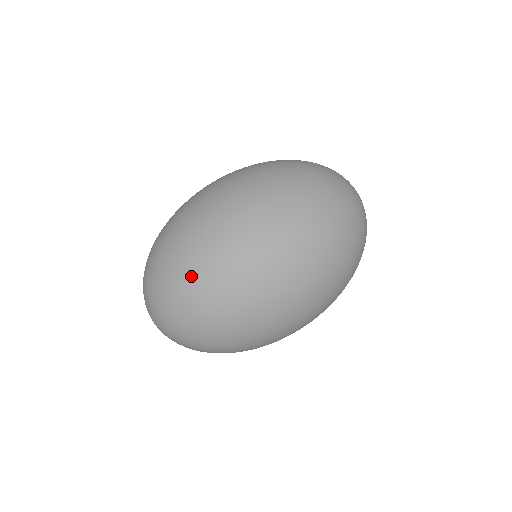
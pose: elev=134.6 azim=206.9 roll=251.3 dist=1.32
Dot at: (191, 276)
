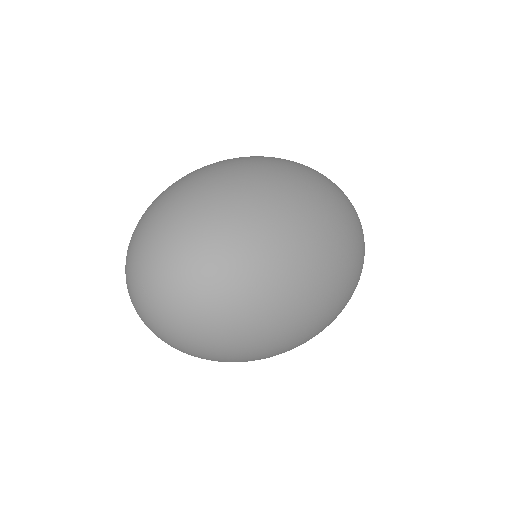
Dot at: (260, 209)
